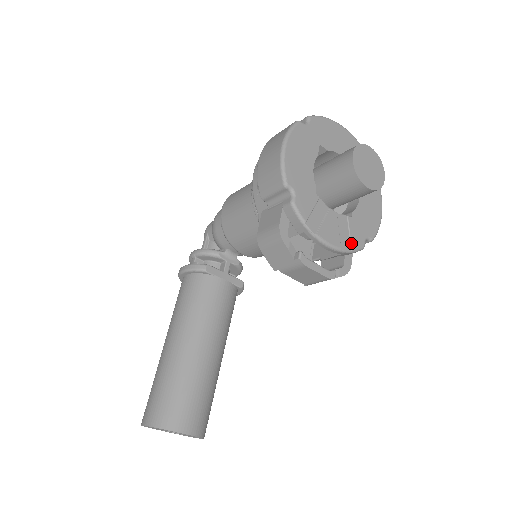
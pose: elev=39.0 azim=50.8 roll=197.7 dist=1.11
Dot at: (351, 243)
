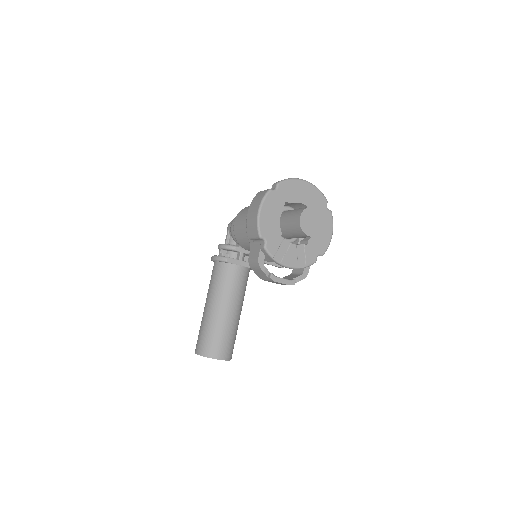
Dot at: (306, 262)
